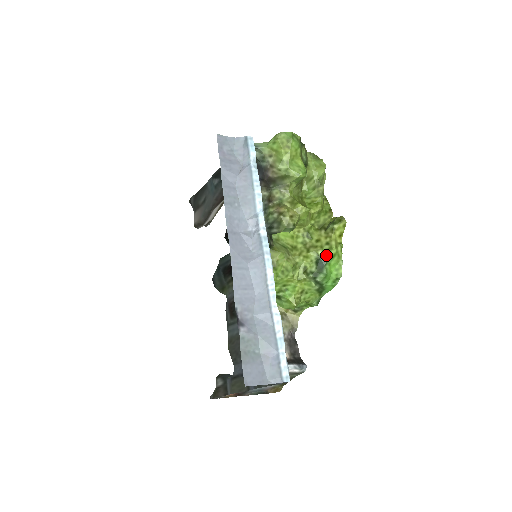
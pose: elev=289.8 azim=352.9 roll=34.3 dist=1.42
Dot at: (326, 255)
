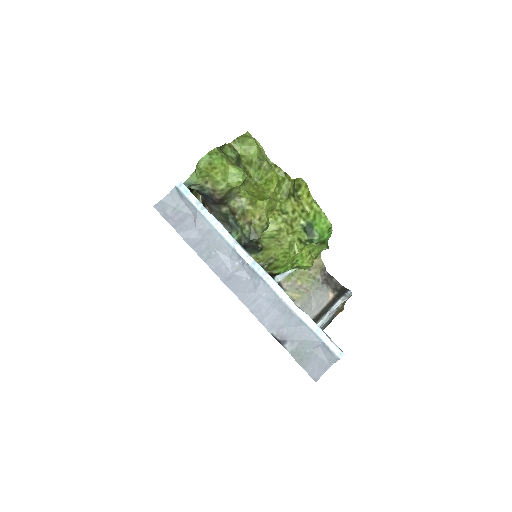
Dot at: (308, 221)
